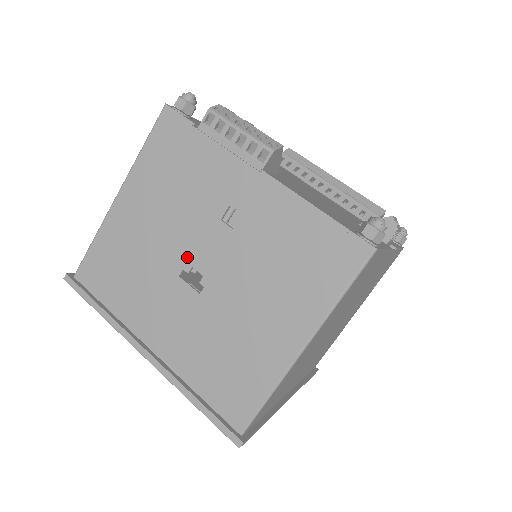
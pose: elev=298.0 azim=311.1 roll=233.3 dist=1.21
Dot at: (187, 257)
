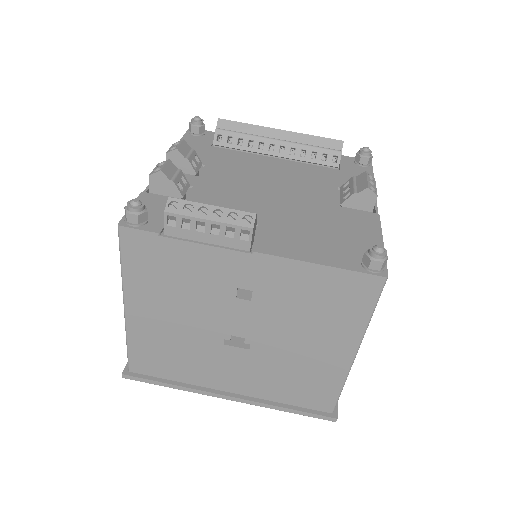
Dot at: (222, 331)
